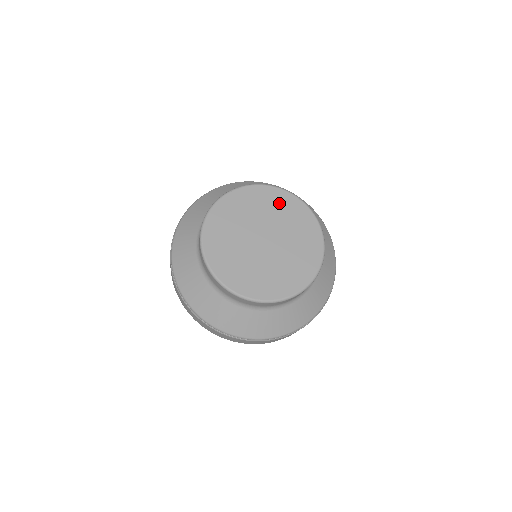
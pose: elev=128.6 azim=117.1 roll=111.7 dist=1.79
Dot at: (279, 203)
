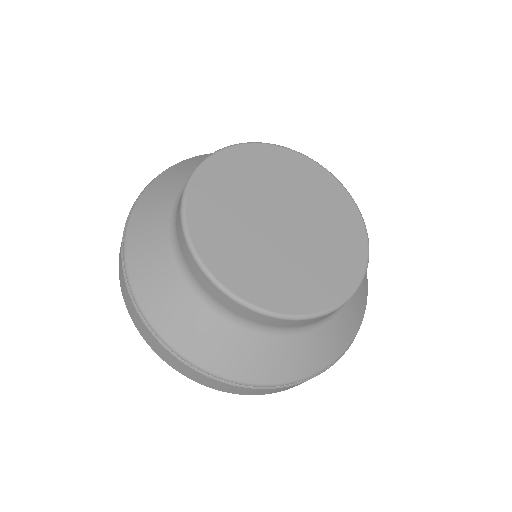
Dot at: (278, 165)
